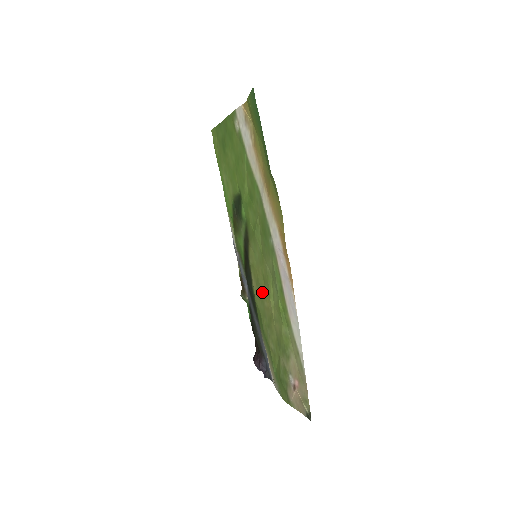
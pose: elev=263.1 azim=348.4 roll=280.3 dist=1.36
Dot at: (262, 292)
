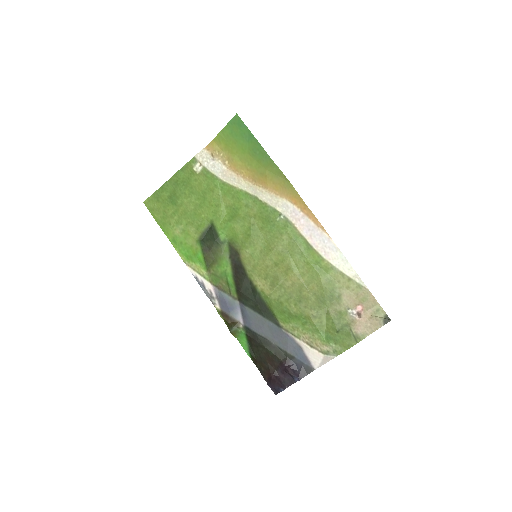
Dot at: (279, 277)
